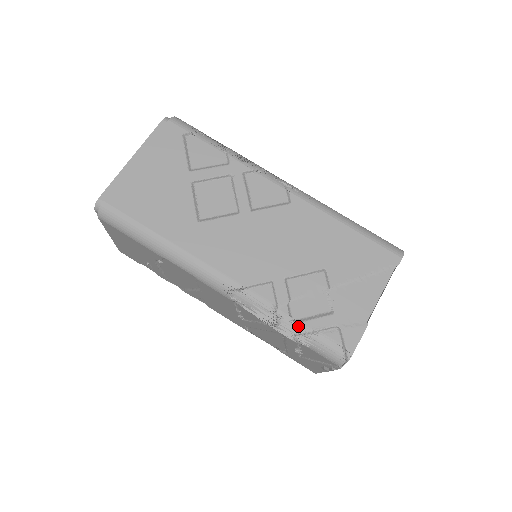
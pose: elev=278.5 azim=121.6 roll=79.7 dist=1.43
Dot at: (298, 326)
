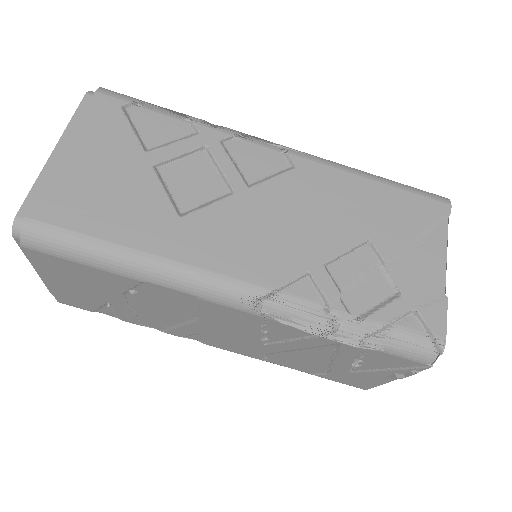
Dot at: (364, 324)
